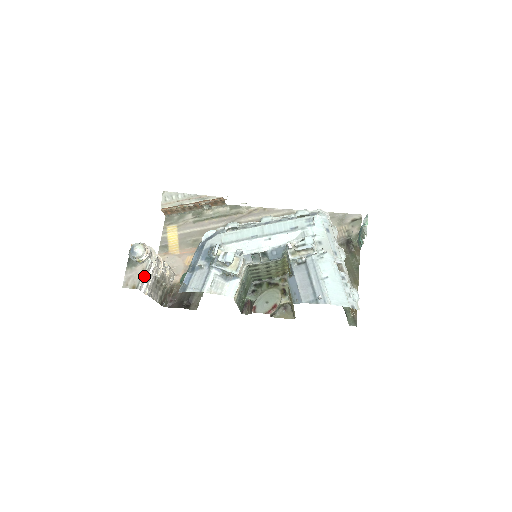
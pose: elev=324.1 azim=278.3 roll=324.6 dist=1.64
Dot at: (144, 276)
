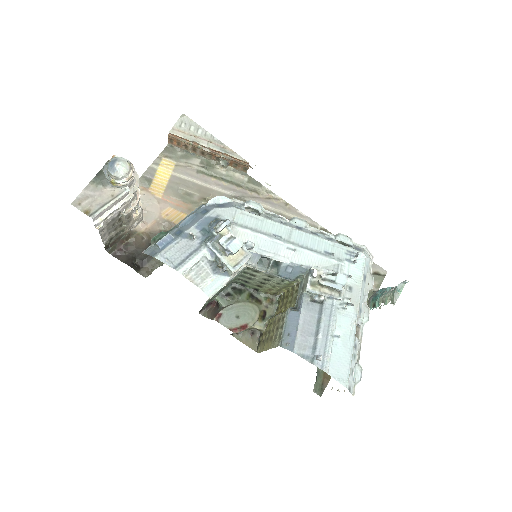
Dot at: (109, 205)
